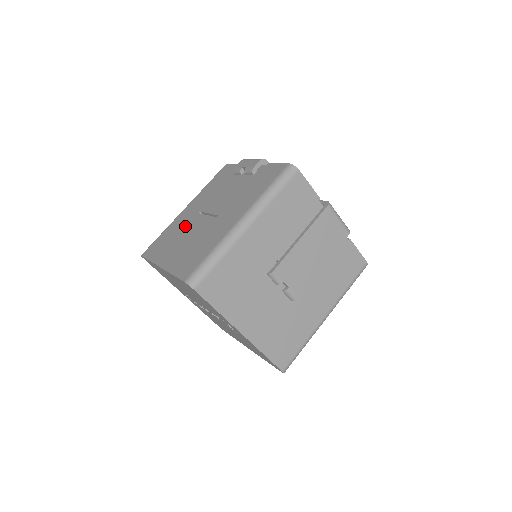
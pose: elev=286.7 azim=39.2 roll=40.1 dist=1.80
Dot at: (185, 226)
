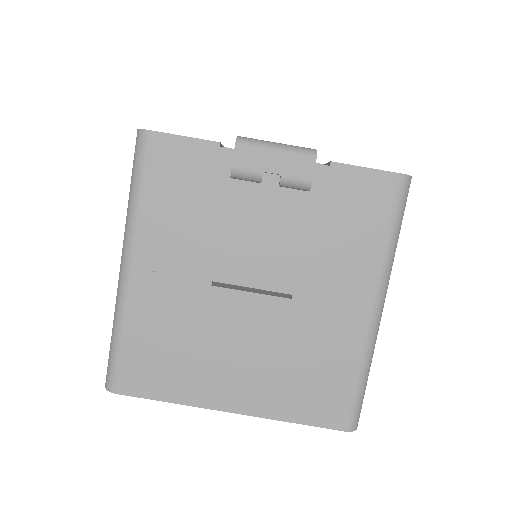
Dot at: (201, 320)
